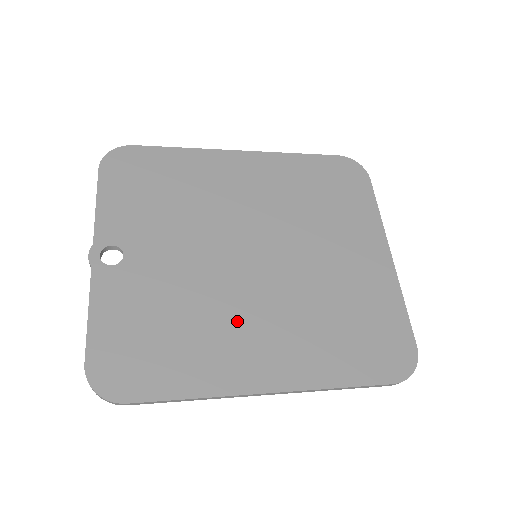
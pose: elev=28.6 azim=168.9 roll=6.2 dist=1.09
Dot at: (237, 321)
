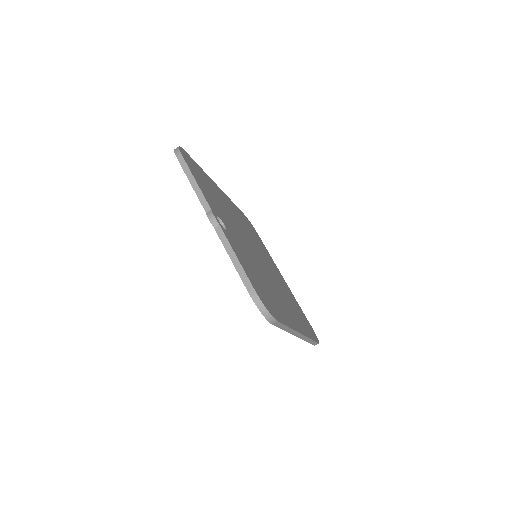
Dot at: (274, 290)
